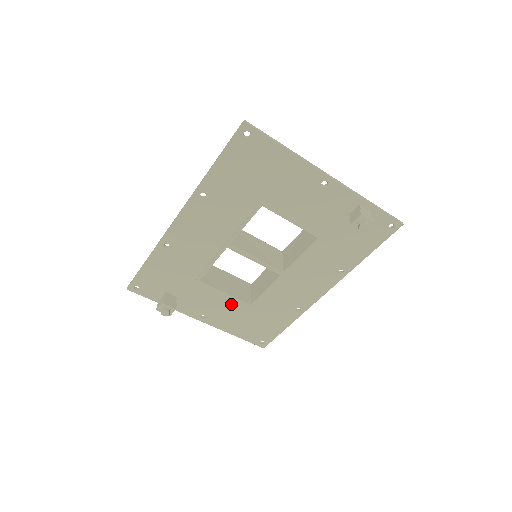
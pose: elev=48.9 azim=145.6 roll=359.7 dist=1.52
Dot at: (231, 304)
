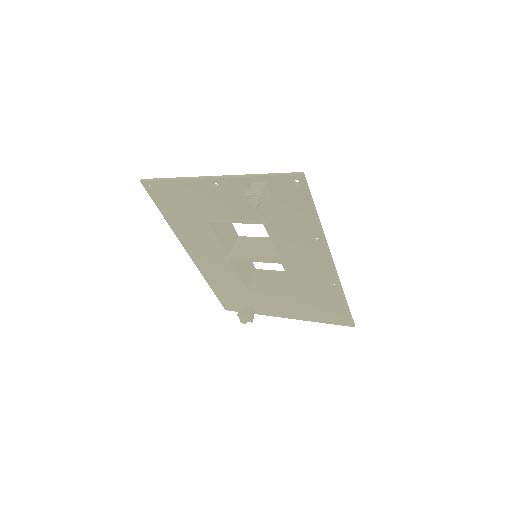
Dot at: (286, 298)
